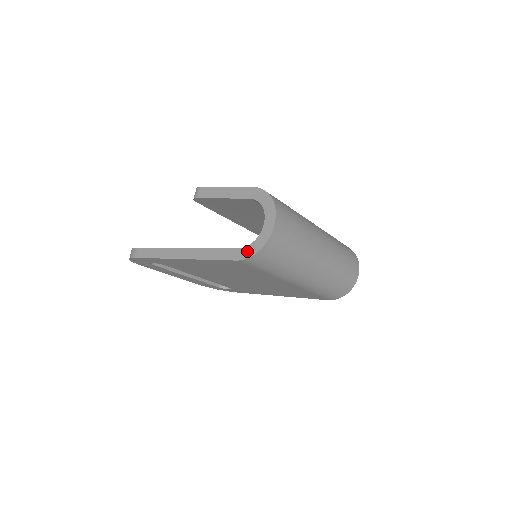
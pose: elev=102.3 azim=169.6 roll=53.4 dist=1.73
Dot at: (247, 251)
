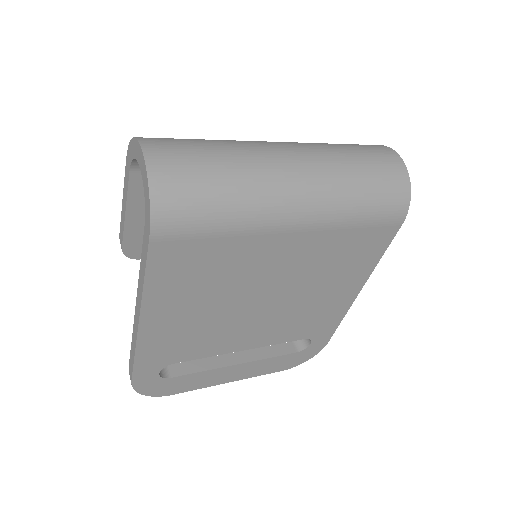
Dot at: (146, 216)
